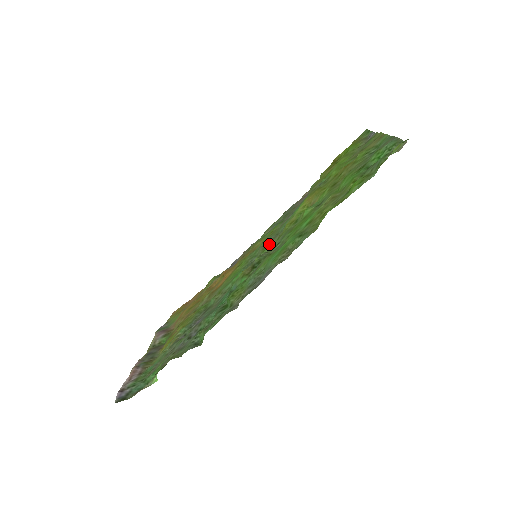
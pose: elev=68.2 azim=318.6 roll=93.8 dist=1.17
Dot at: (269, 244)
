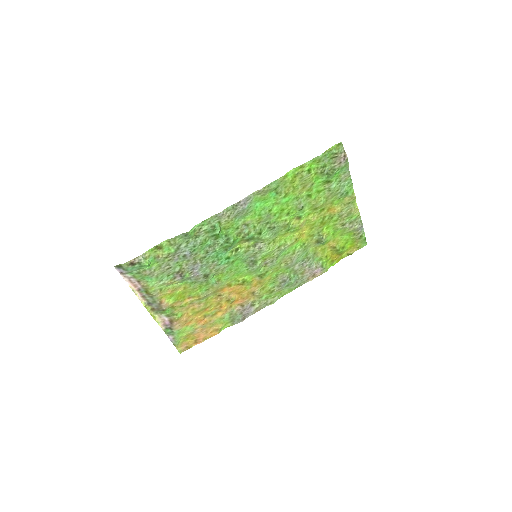
Dot at: (269, 256)
